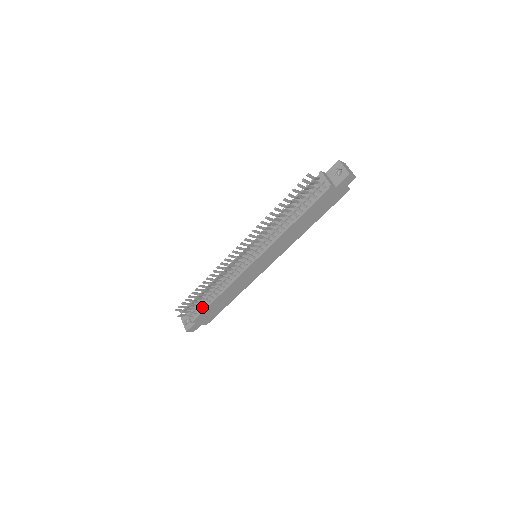
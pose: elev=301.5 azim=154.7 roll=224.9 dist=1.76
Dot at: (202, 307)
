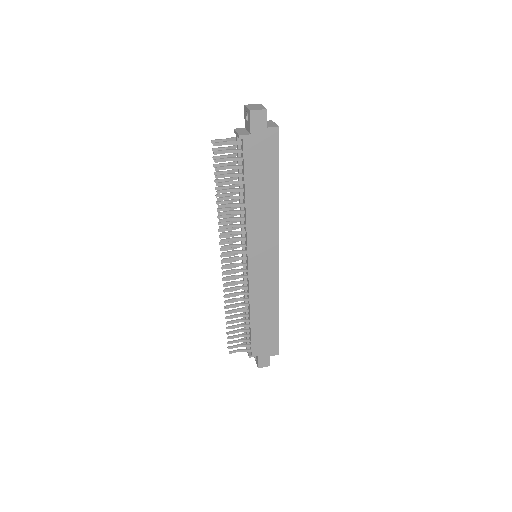
Dot at: (248, 335)
